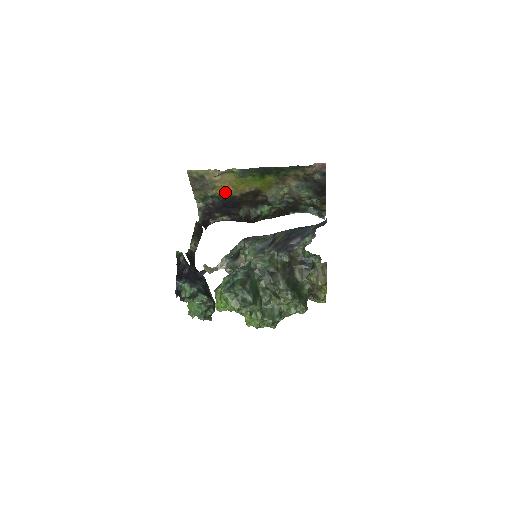
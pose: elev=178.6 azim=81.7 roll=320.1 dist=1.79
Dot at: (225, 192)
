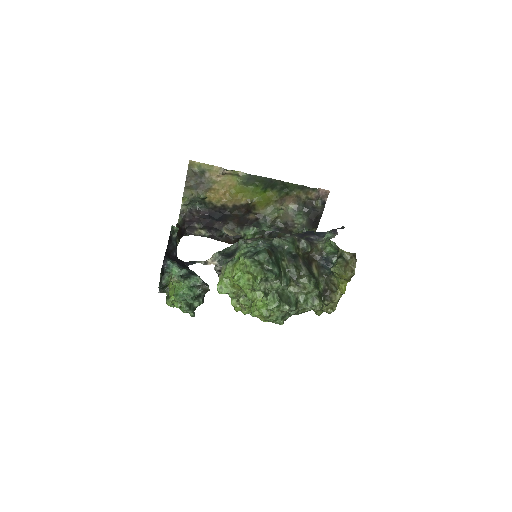
Dot at: (219, 198)
